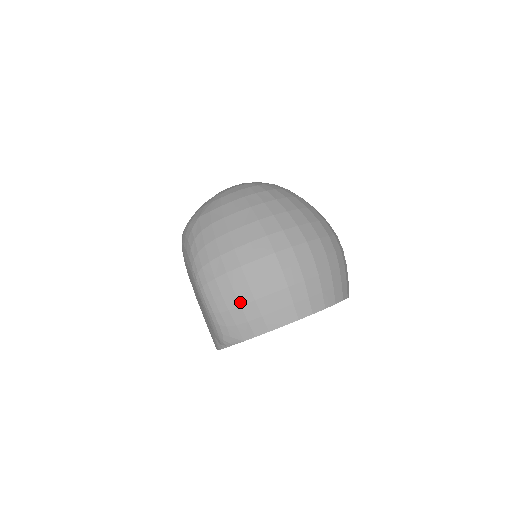
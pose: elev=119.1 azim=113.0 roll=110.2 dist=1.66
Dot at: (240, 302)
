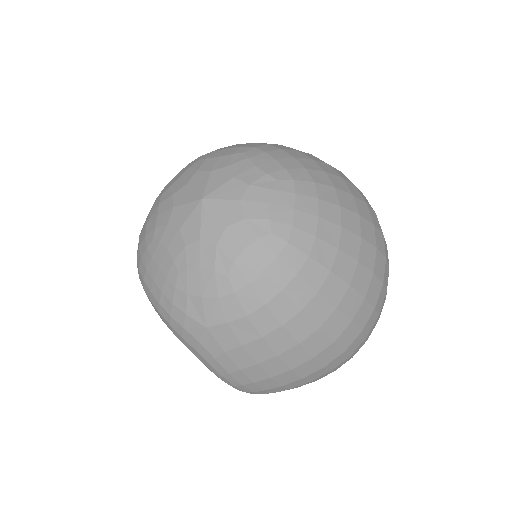
Dot at: occluded
